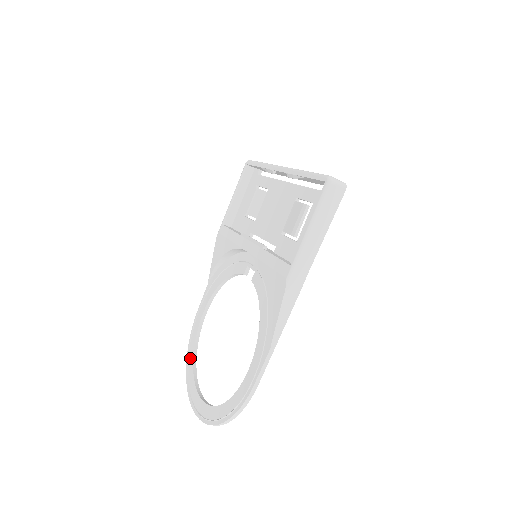
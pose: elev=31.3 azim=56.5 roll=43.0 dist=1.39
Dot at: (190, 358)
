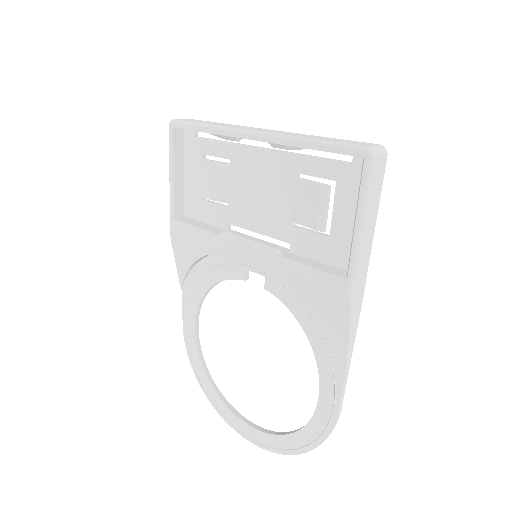
Dot at: (204, 382)
